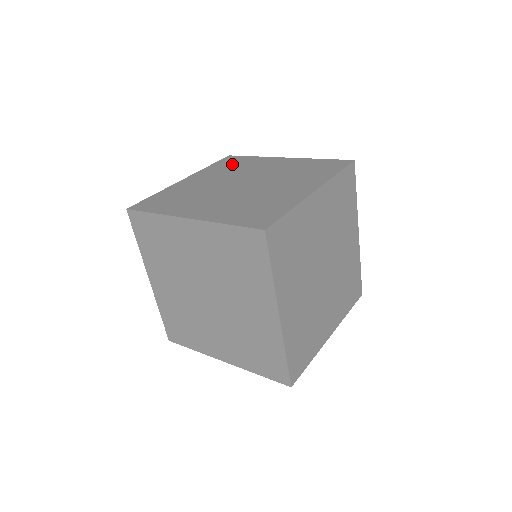
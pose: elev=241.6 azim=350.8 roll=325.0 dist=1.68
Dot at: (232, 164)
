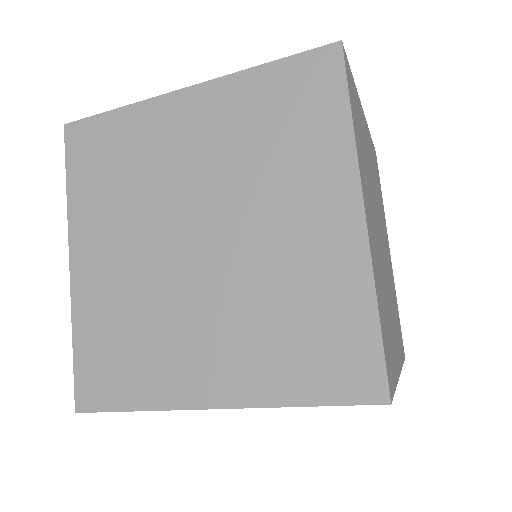
Dot at: occluded
